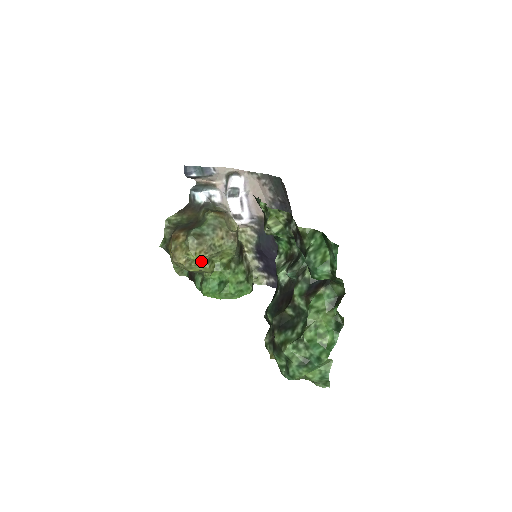
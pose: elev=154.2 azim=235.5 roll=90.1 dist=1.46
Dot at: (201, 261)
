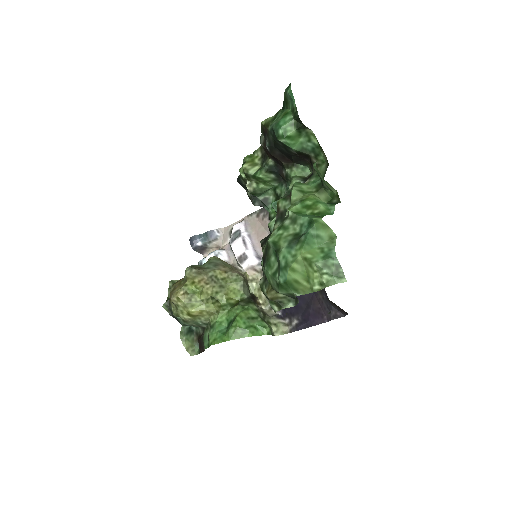
Dot at: (202, 295)
